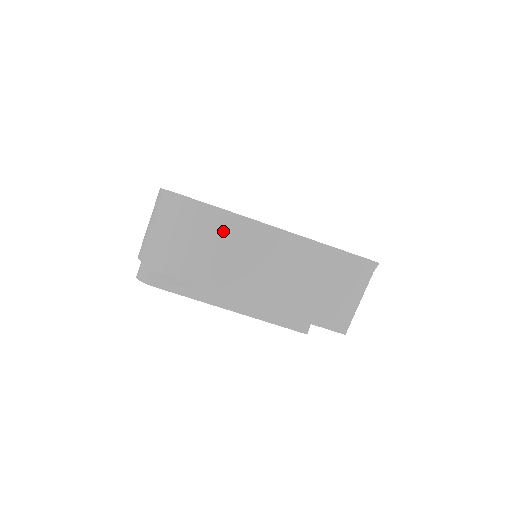
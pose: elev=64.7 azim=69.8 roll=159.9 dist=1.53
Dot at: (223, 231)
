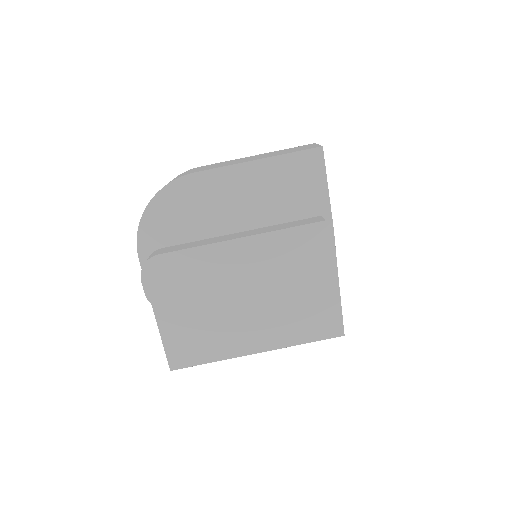
Dot at: occluded
